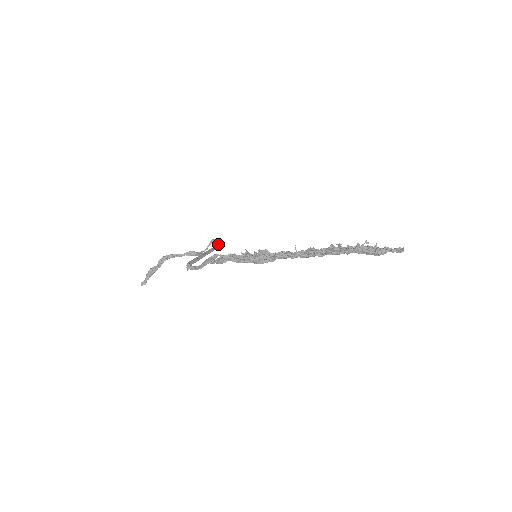
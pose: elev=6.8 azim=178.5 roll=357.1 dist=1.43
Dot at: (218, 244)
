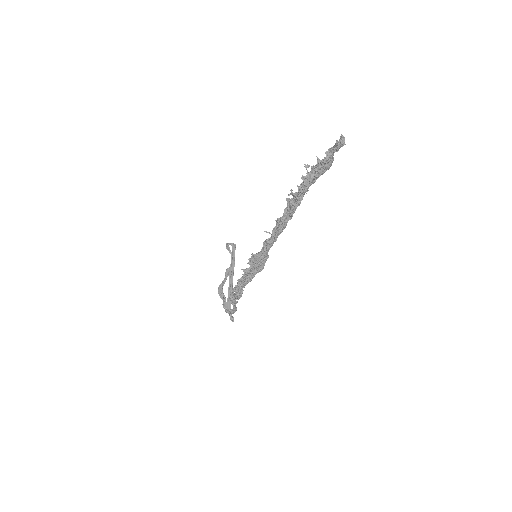
Dot at: (231, 252)
